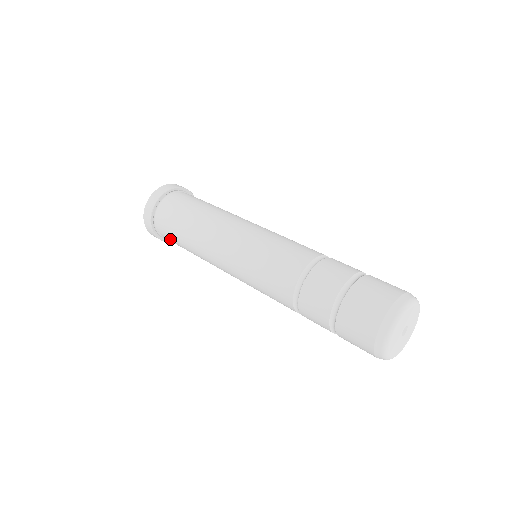
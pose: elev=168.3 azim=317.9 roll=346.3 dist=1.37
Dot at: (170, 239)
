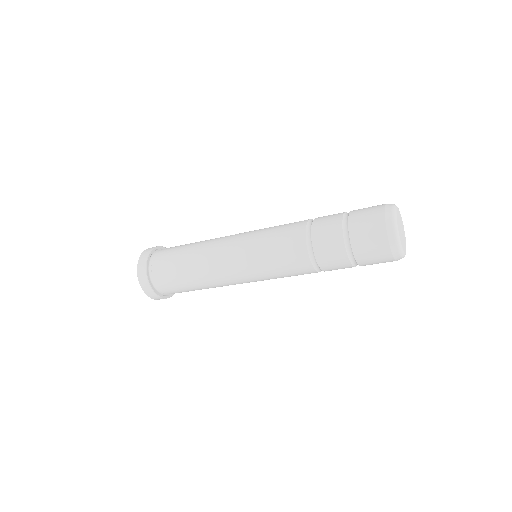
Dot at: (170, 286)
